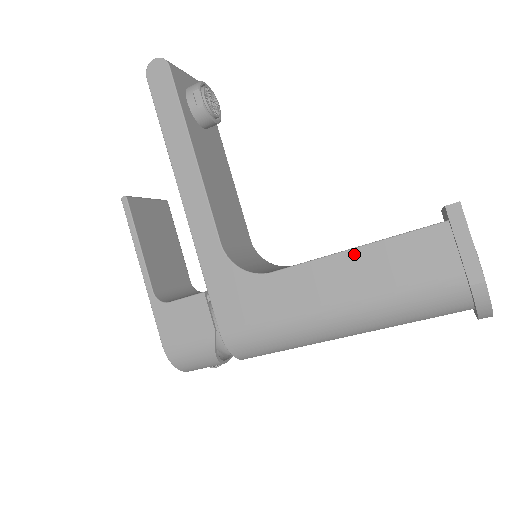
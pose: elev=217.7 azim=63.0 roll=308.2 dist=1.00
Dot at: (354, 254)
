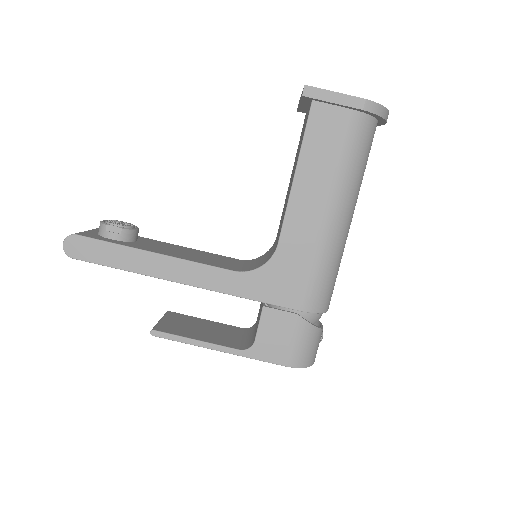
Dot at: (299, 176)
